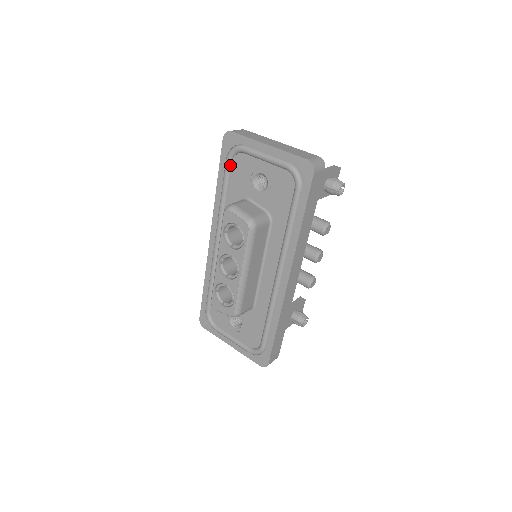
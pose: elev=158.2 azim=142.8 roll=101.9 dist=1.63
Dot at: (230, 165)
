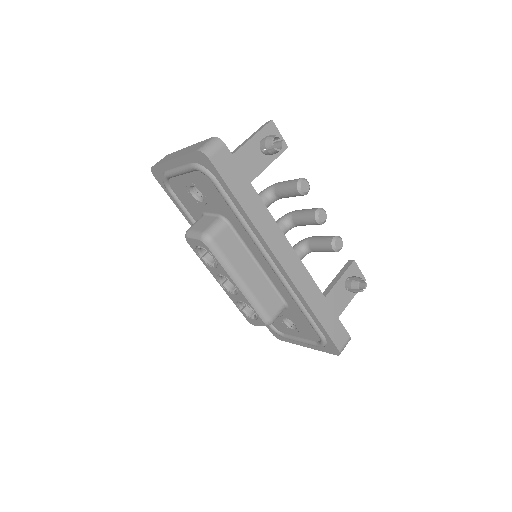
Dot at: (174, 195)
